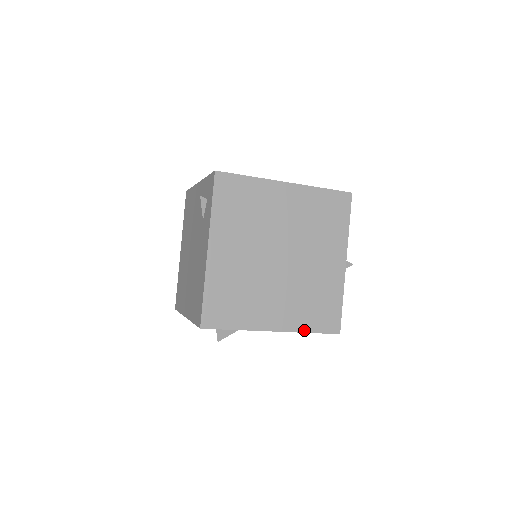
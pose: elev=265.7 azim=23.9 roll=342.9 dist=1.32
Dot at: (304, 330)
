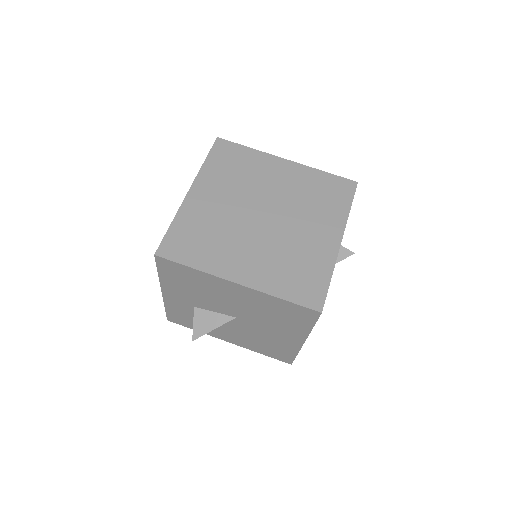
Dot at: (275, 294)
